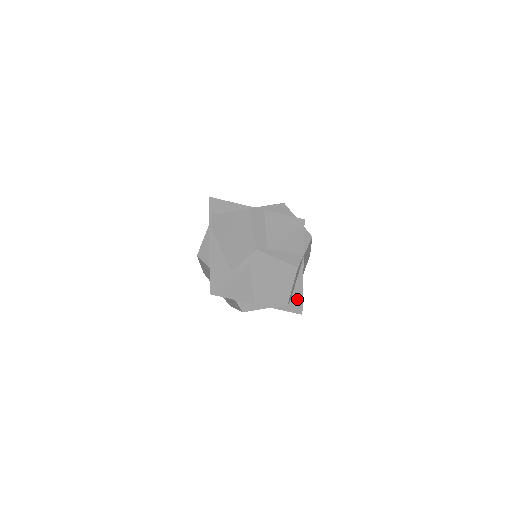
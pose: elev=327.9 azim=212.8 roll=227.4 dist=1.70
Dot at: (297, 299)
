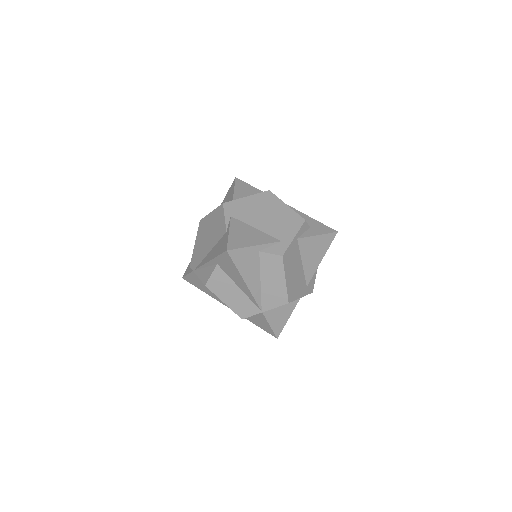
Dot at: (313, 223)
